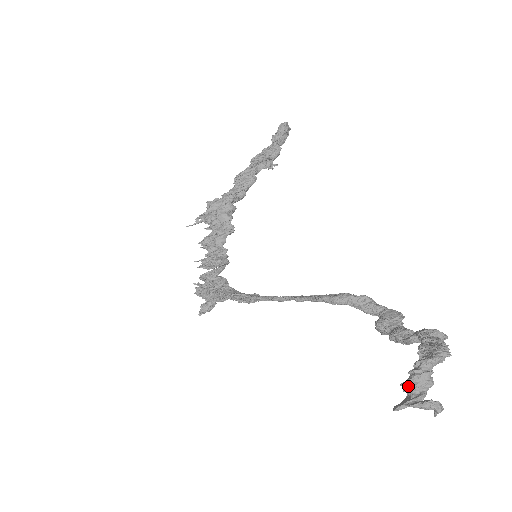
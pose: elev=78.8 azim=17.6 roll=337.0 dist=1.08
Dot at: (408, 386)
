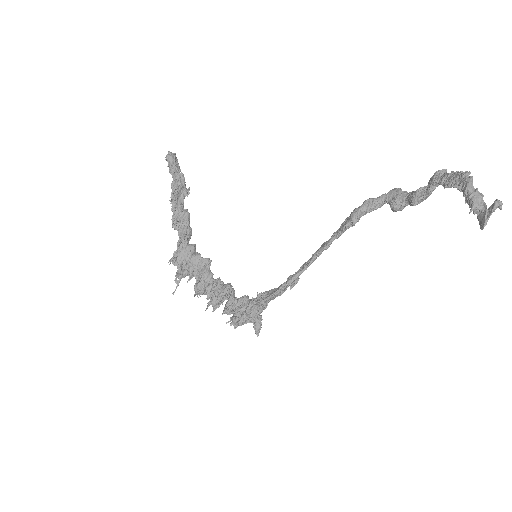
Dot at: (475, 209)
